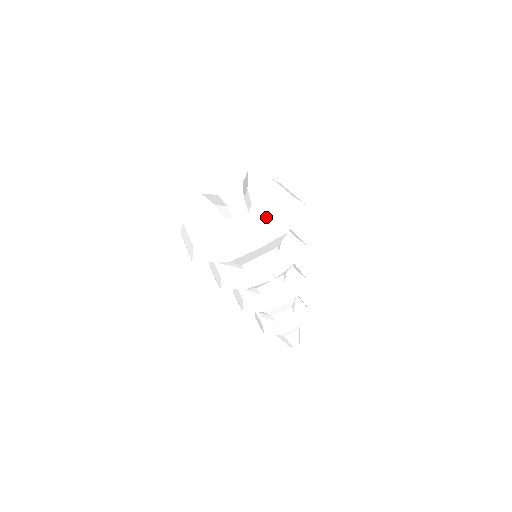
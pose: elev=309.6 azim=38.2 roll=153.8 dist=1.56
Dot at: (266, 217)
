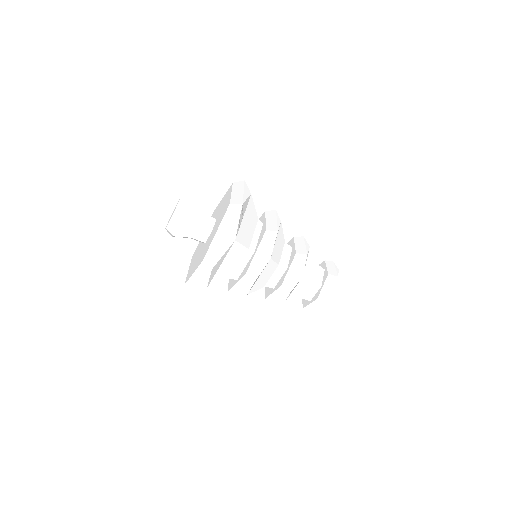
Dot at: (228, 199)
